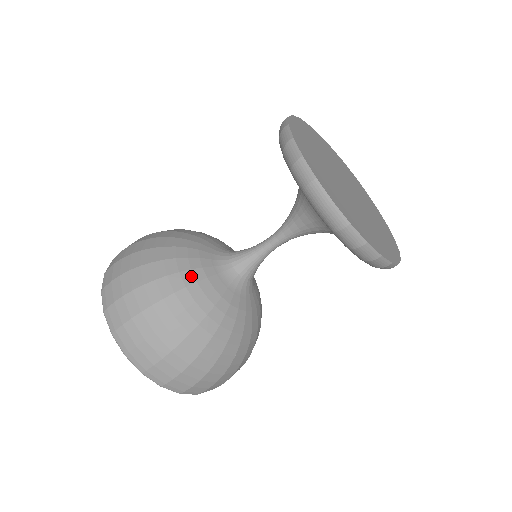
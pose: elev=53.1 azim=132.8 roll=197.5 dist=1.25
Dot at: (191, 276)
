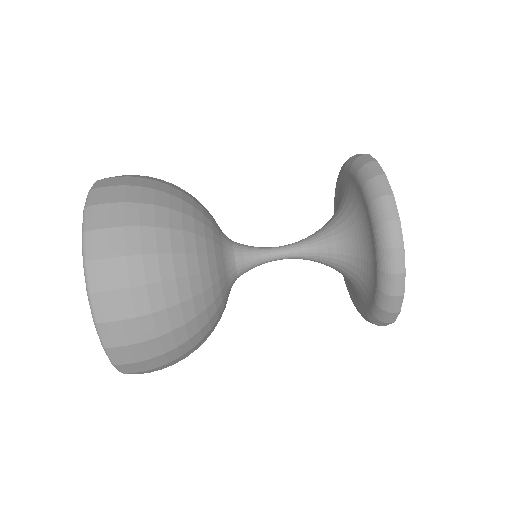
Dot at: (201, 205)
